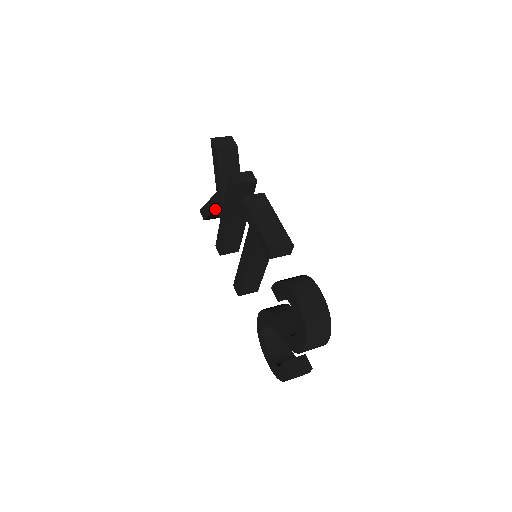
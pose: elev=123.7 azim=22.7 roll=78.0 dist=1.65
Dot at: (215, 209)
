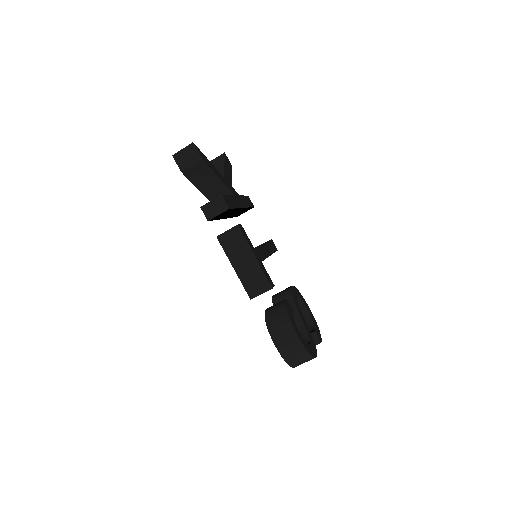
Dot at: occluded
